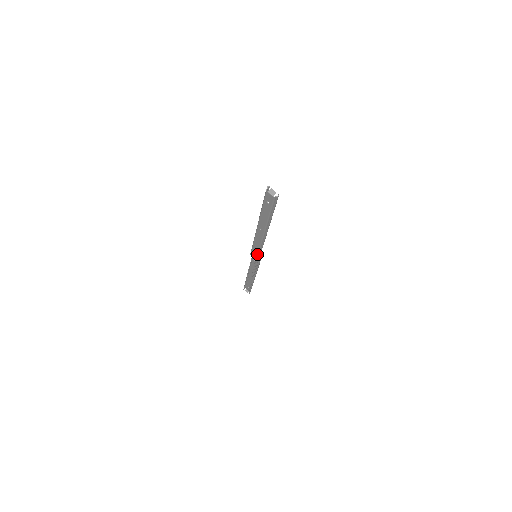
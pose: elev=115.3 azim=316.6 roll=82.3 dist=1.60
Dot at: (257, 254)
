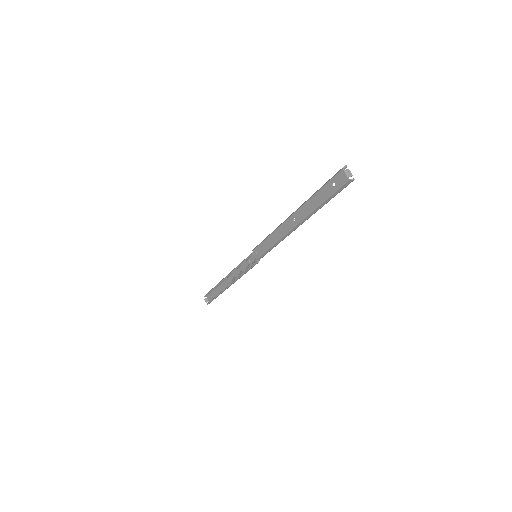
Dot at: (264, 252)
